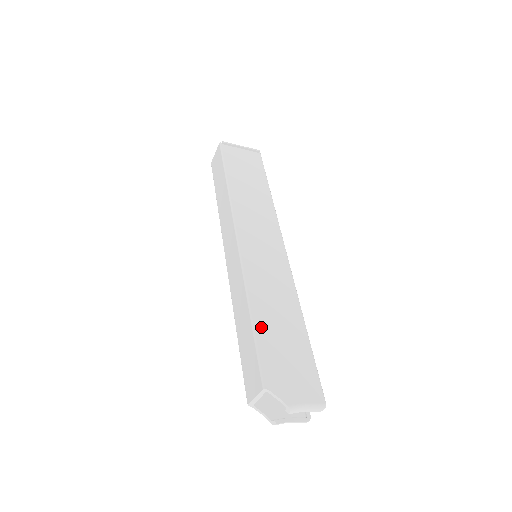
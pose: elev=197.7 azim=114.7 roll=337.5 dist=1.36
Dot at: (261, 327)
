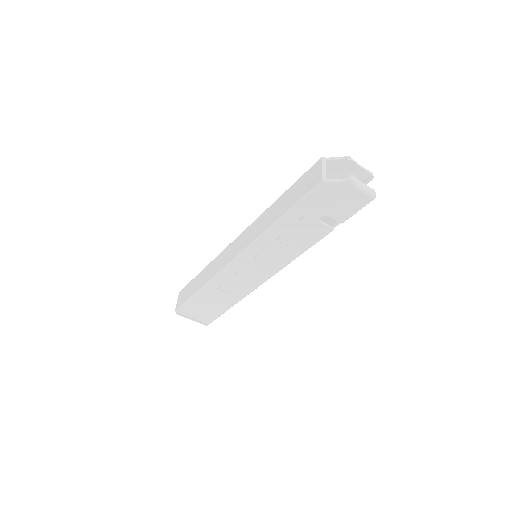
Dot at: occluded
